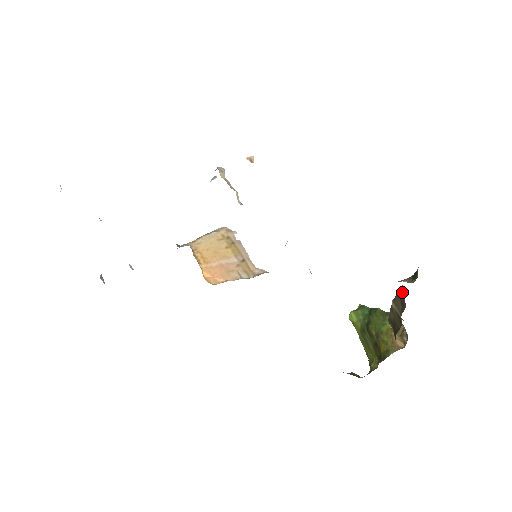
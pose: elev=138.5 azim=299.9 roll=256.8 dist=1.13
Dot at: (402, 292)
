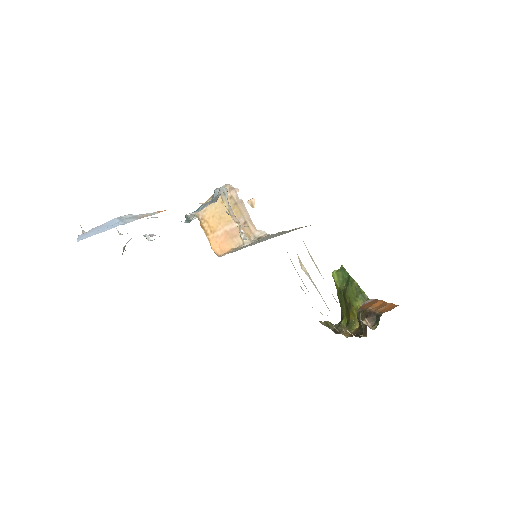
Dot at: occluded
